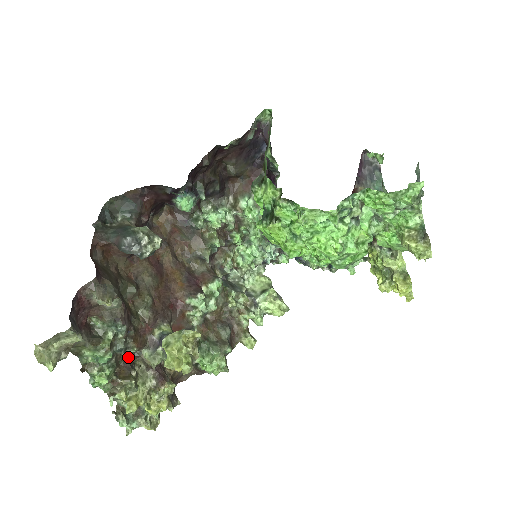
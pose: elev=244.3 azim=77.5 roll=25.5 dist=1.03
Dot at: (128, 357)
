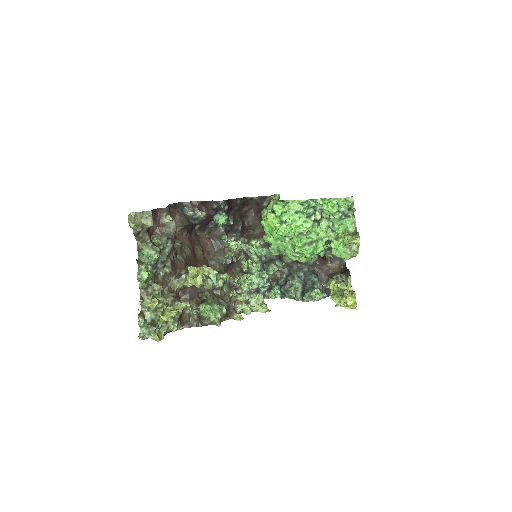
Dot at: (161, 281)
